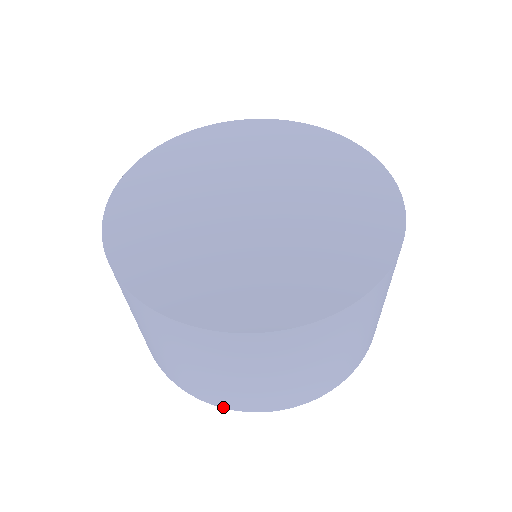
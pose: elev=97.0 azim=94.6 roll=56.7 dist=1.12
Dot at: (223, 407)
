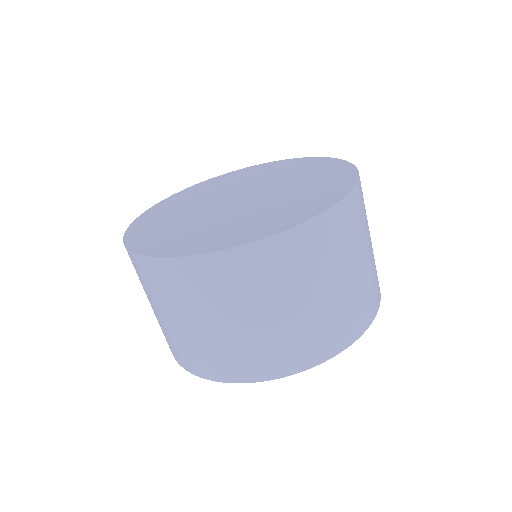
Dot at: (319, 363)
